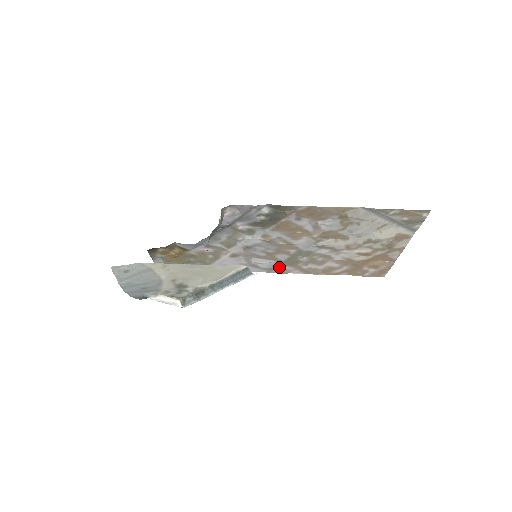
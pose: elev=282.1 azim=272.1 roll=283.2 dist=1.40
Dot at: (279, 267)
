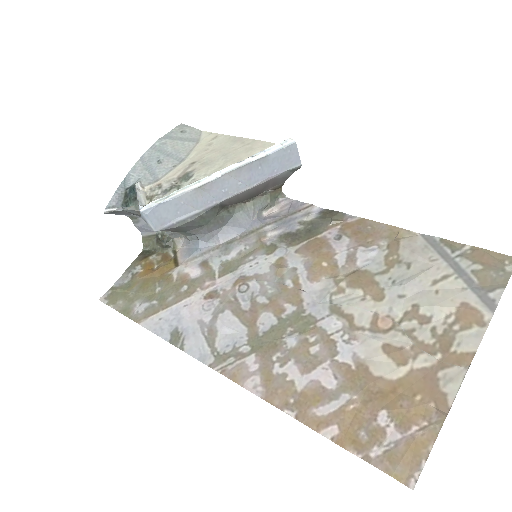
Dot at: (240, 355)
